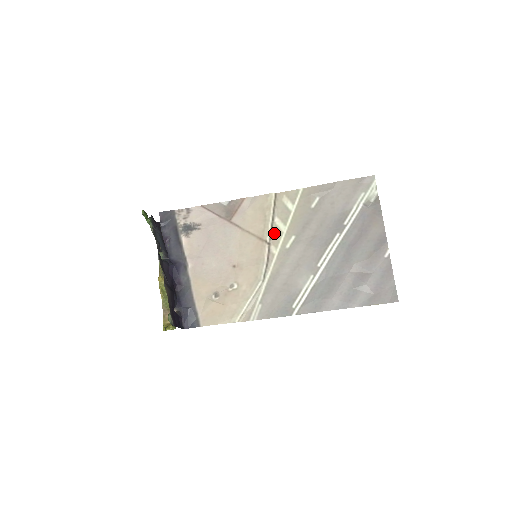
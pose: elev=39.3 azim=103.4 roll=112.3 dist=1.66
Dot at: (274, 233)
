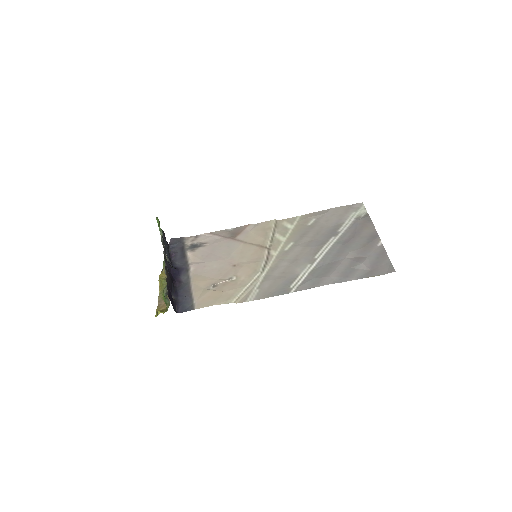
Dot at: (274, 243)
